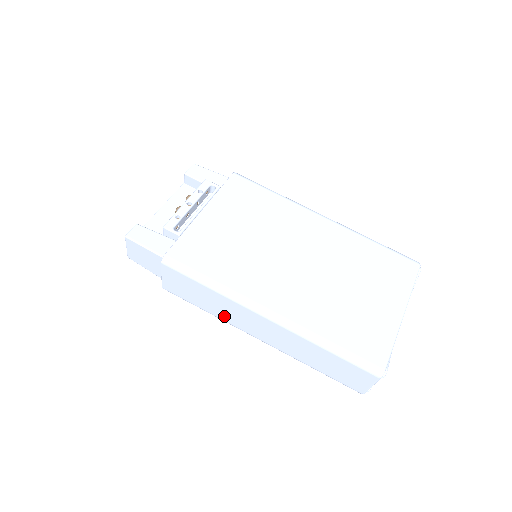
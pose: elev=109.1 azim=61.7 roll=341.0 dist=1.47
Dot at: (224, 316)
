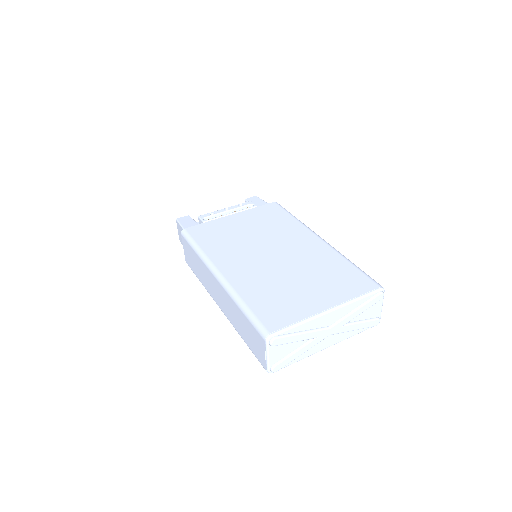
Dot at: (206, 284)
